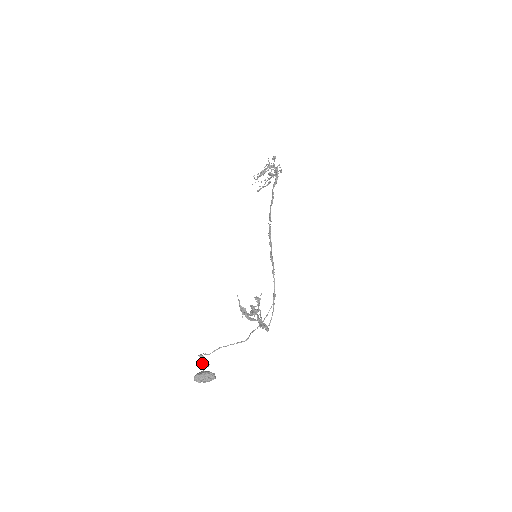
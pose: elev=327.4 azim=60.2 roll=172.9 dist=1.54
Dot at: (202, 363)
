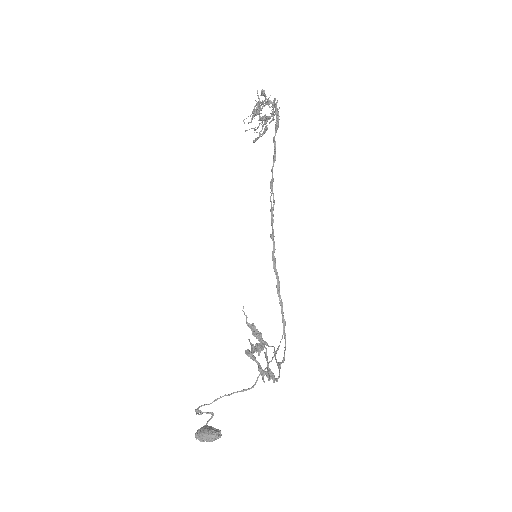
Dot at: (204, 412)
